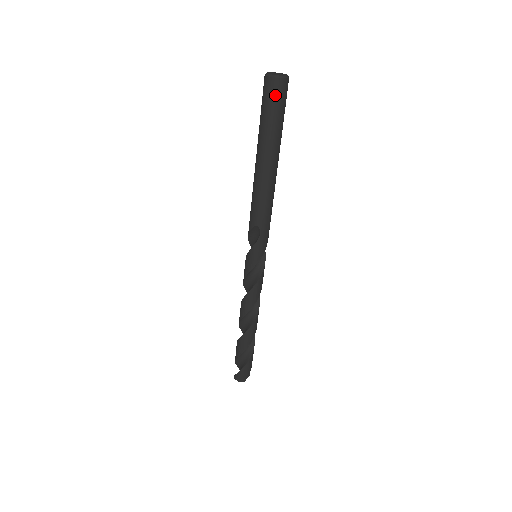
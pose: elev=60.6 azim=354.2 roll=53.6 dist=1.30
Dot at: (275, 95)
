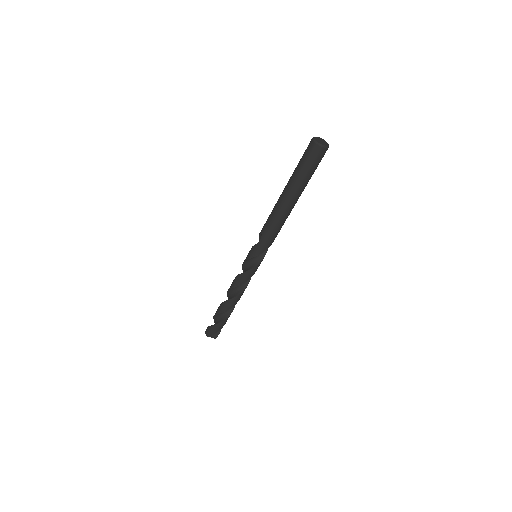
Dot at: (308, 152)
